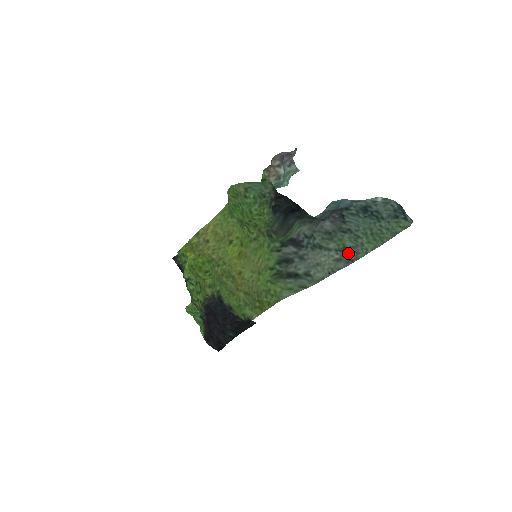
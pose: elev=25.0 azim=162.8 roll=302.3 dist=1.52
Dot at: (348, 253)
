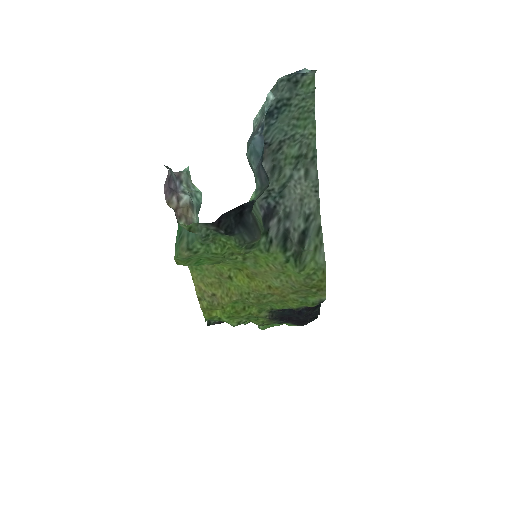
Dot at: (304, 157)
